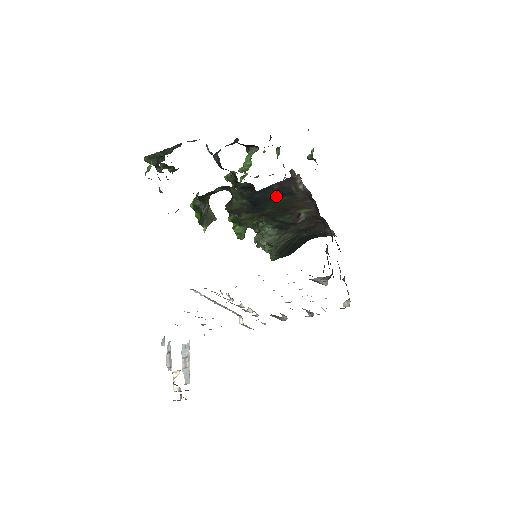
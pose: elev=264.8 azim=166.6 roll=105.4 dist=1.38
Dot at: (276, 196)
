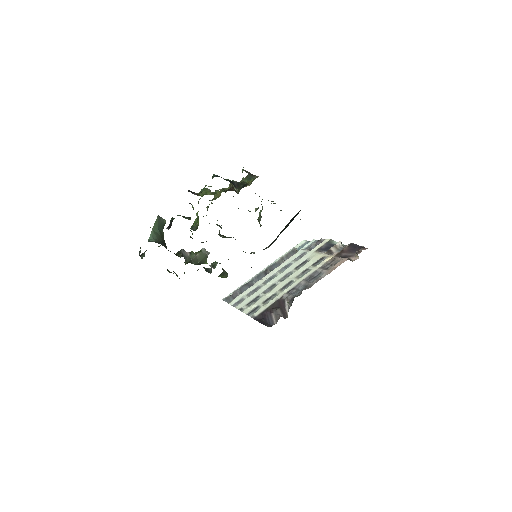
Dot at: occluded
